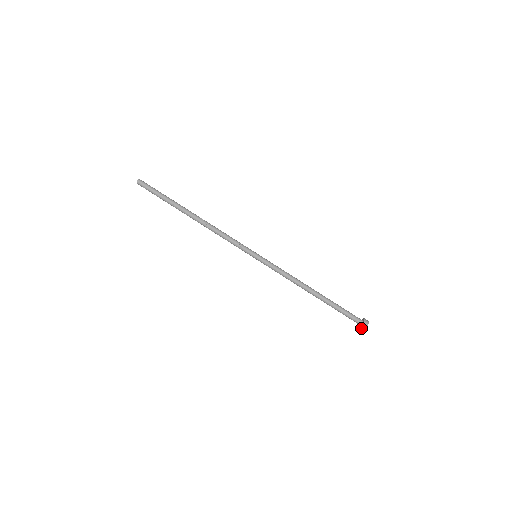
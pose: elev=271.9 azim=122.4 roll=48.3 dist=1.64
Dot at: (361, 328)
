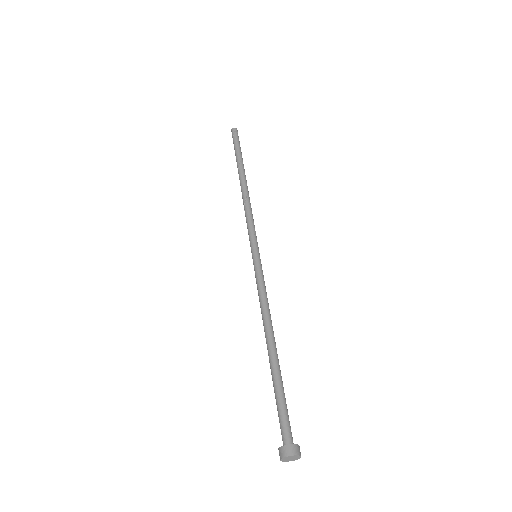
Dot at: (287, 449)
